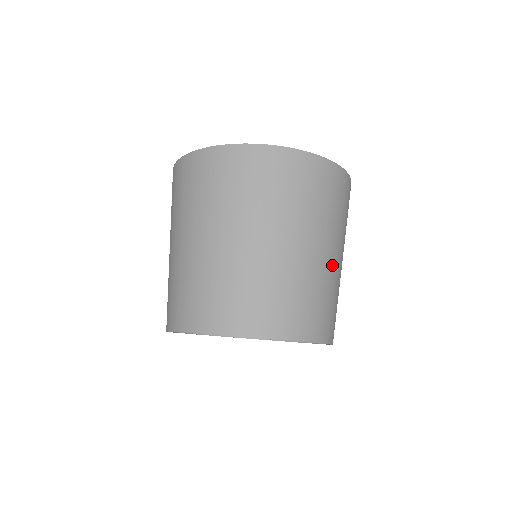
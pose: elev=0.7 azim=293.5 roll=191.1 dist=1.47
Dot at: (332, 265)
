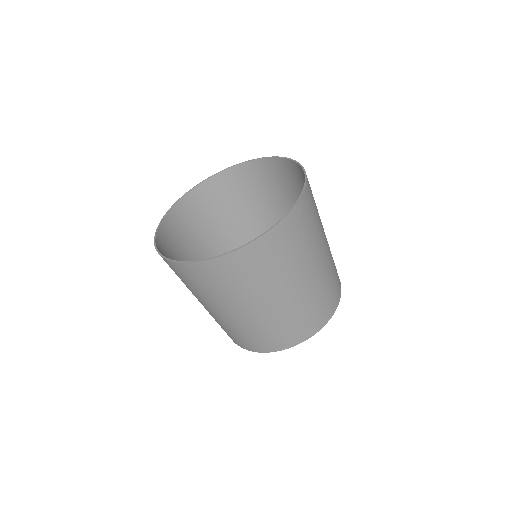
Dot at: (310, 283)
